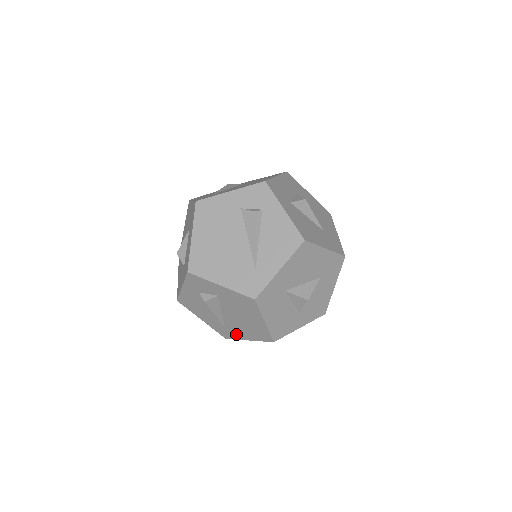
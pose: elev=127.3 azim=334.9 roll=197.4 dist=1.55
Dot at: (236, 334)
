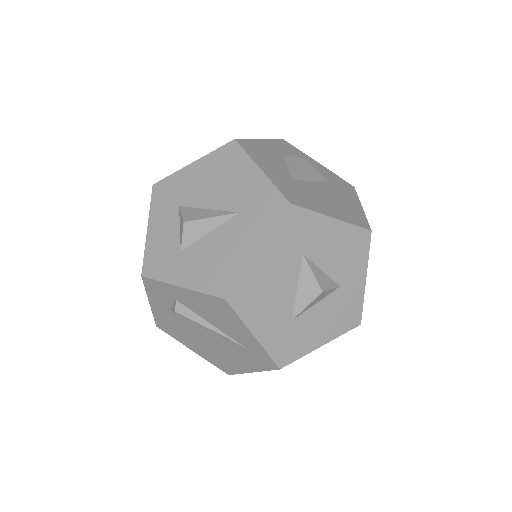
Dot at: occluded
